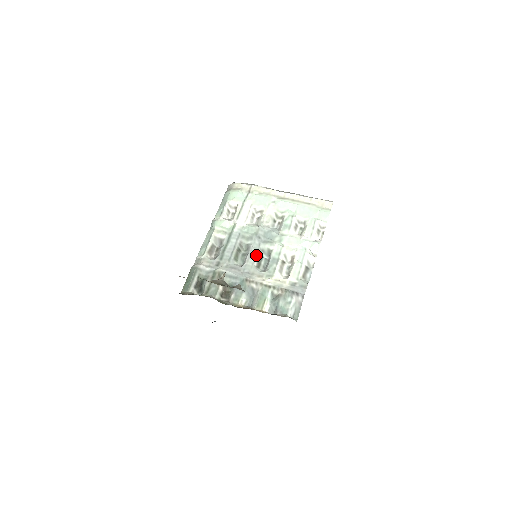
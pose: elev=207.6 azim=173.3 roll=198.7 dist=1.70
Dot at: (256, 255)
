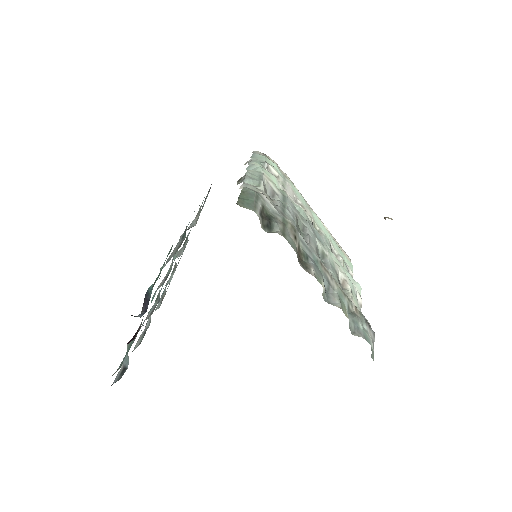
Dot at: (316, 245)
